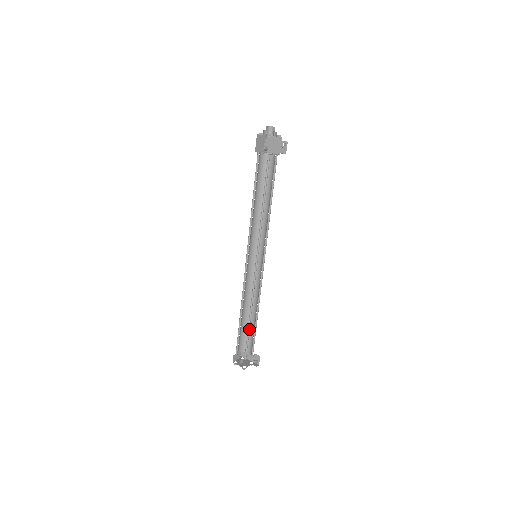
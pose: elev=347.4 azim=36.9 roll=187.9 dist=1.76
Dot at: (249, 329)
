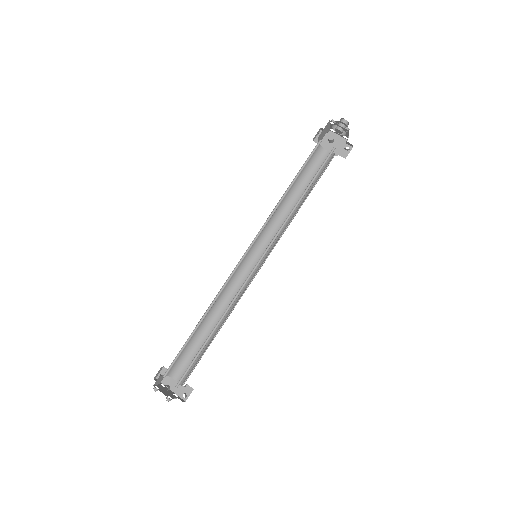
Dot at: (204, 346)
